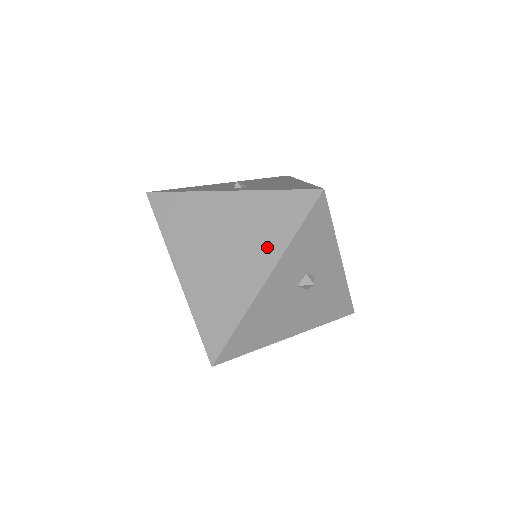
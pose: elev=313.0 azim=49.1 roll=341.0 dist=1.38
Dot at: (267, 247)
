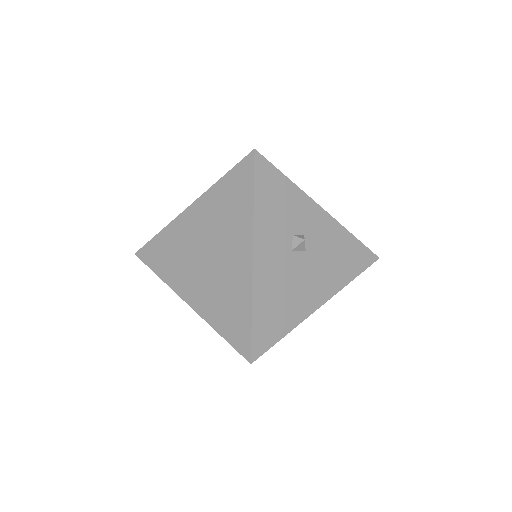
Dot at: (239, 228)
